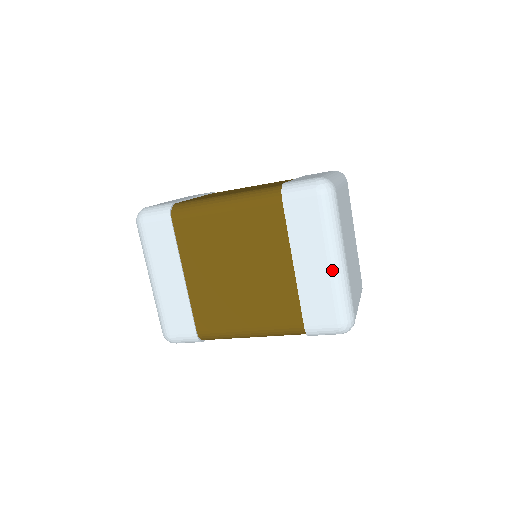
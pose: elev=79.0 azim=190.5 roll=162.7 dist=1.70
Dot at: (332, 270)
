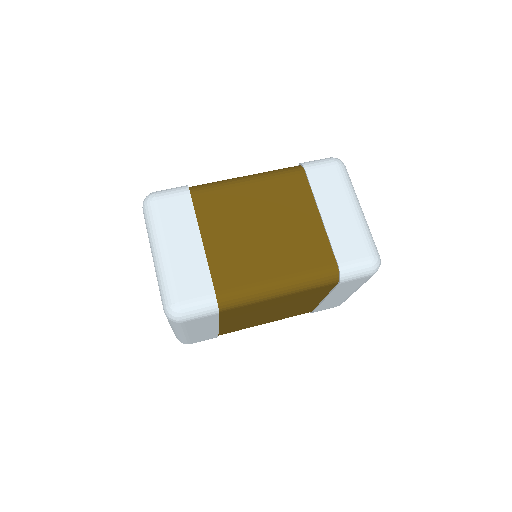
Dot at: occluded
